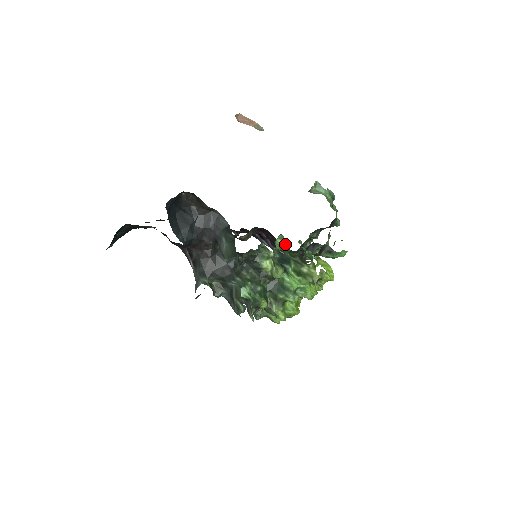
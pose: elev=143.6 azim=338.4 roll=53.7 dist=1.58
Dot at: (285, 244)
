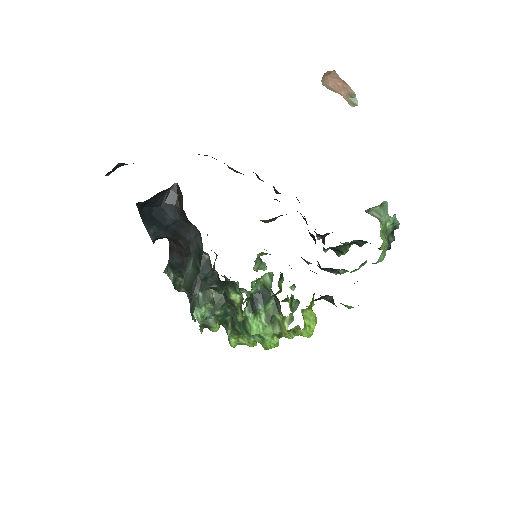
Dot at: (270, 285)
